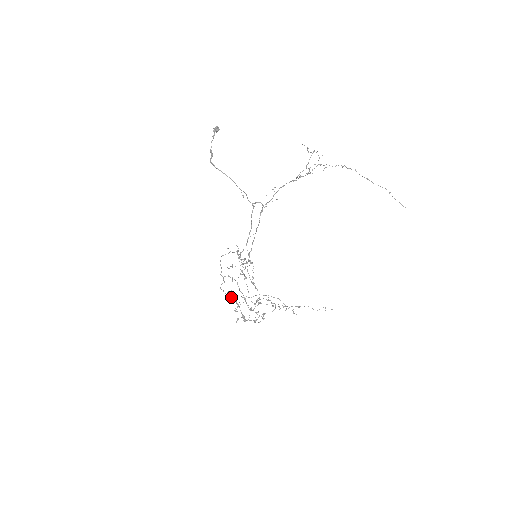
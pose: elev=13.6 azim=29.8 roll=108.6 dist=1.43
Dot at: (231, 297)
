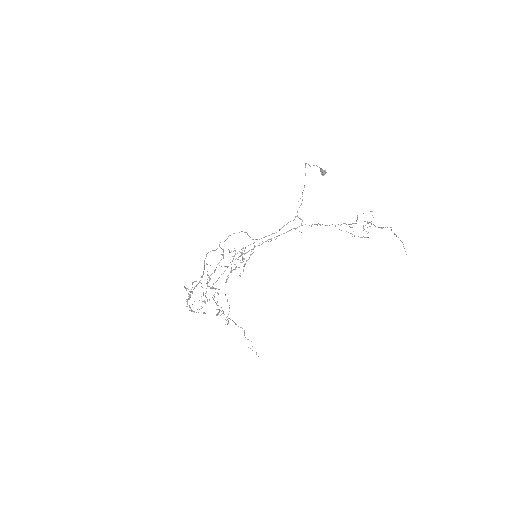
Dot at: (204, 268)
